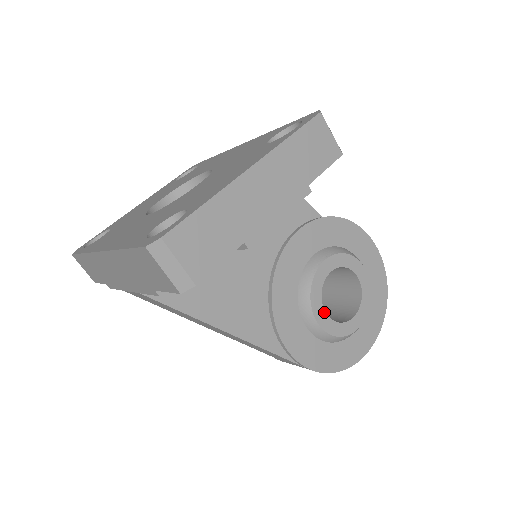
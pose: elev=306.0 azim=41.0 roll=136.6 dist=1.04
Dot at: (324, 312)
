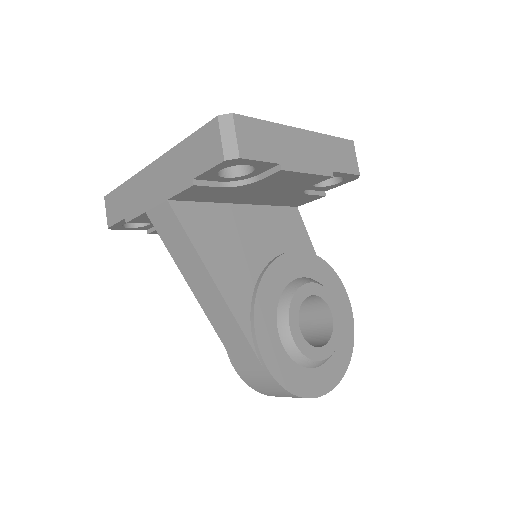
Dot at: (298, 322)
